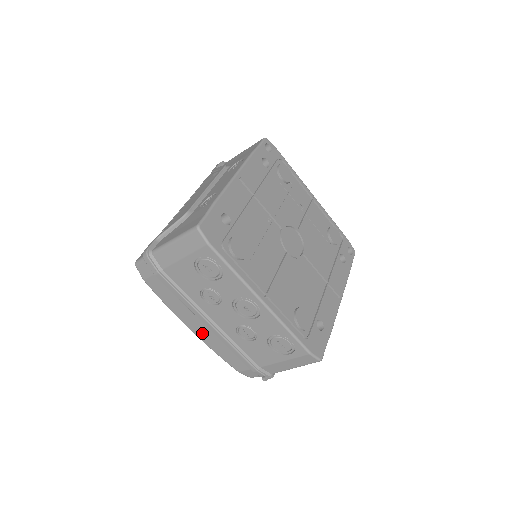
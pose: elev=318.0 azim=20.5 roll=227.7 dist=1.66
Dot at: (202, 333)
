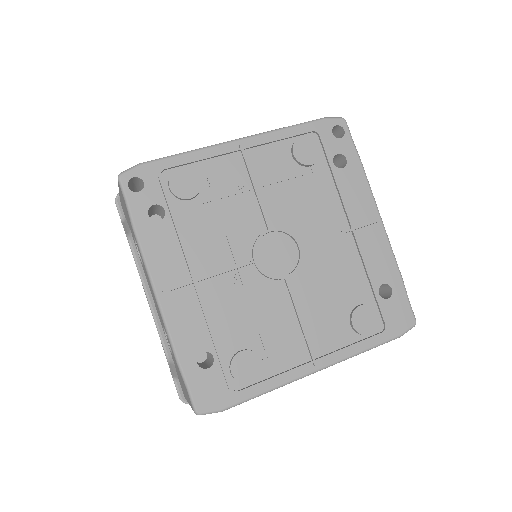
Dot at: occluded
